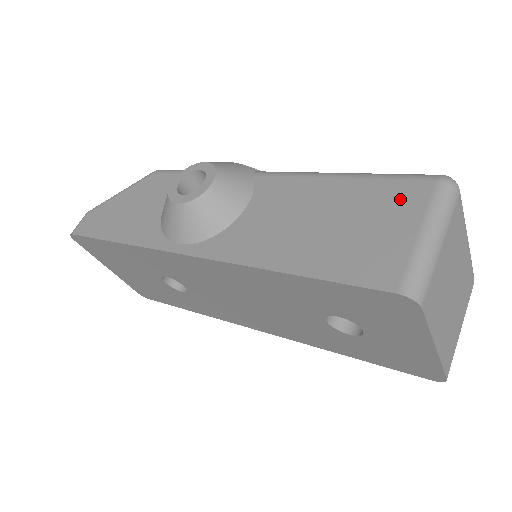
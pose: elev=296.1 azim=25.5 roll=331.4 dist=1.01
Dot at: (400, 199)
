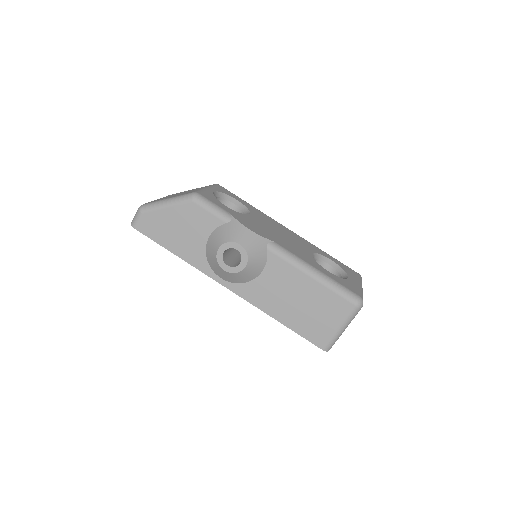
Dot at: (337, 308)
